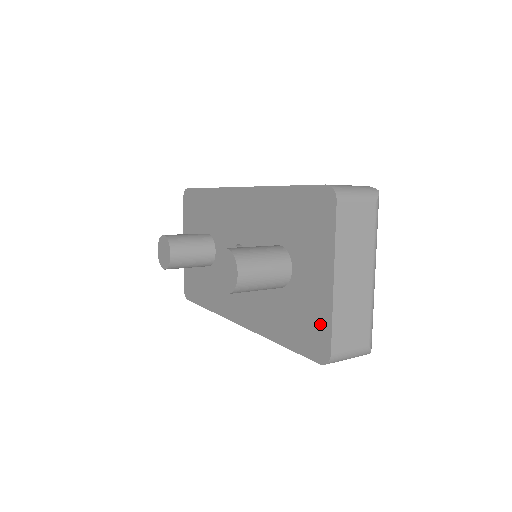
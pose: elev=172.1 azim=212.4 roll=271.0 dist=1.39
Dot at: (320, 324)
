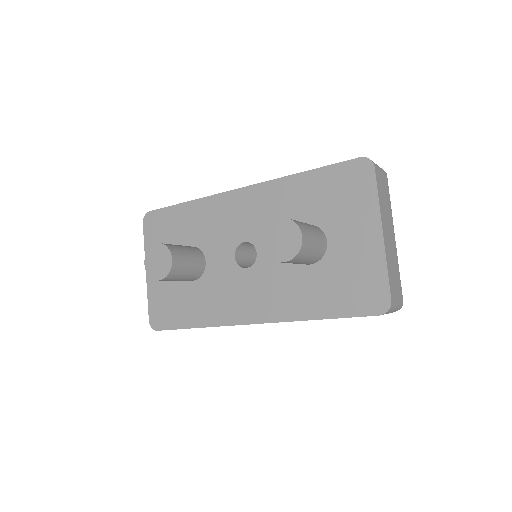
Dot at: (373, 278)
